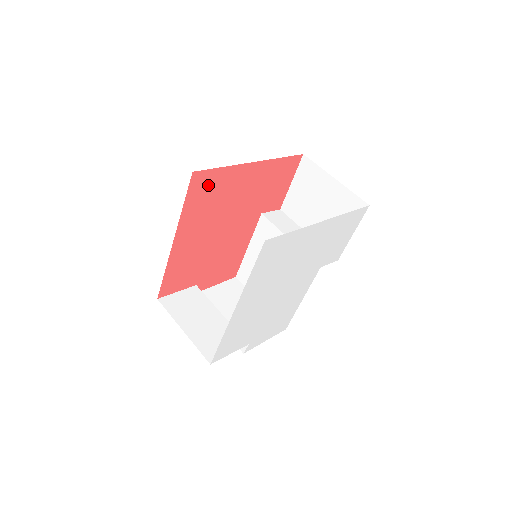
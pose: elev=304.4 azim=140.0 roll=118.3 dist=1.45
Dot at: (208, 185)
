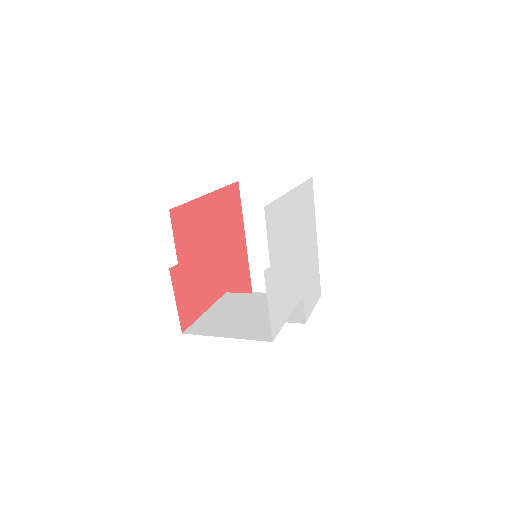
Dot at: (234, 203)
